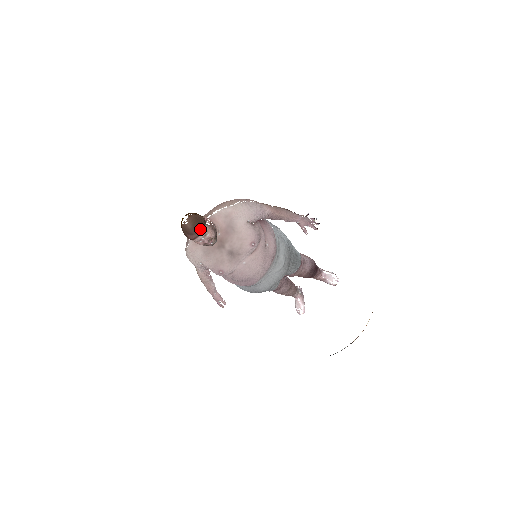
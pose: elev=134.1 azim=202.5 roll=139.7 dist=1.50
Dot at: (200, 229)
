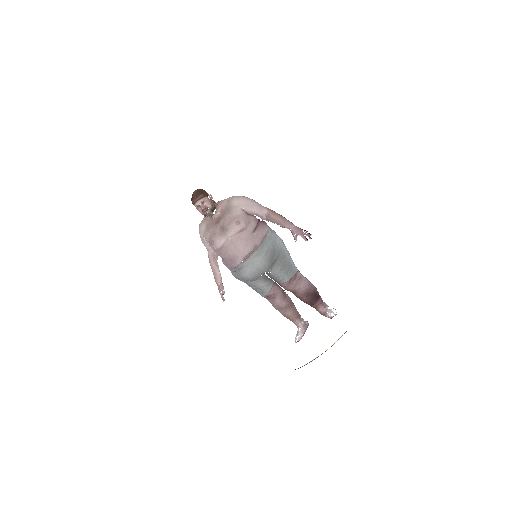
Dot at: (200, 196)
